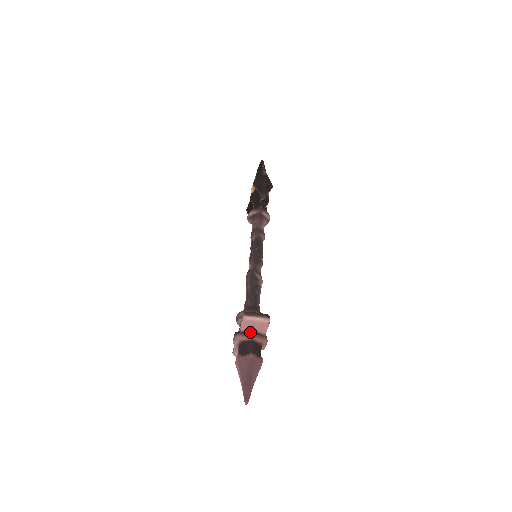
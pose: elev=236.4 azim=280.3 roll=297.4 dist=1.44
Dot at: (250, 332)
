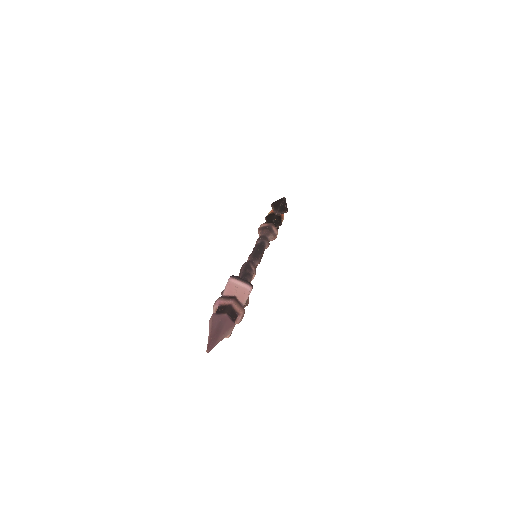
Dot at: (231, 297)
